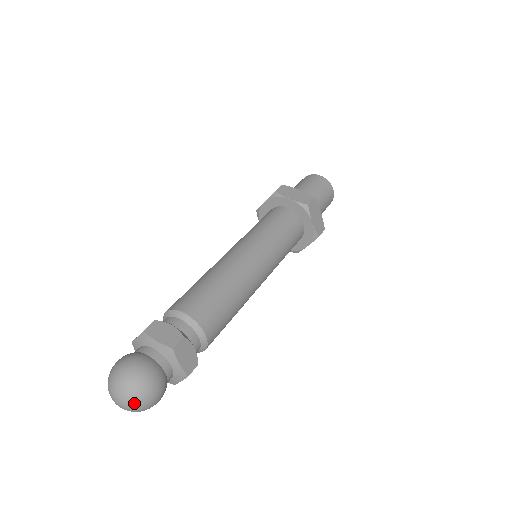
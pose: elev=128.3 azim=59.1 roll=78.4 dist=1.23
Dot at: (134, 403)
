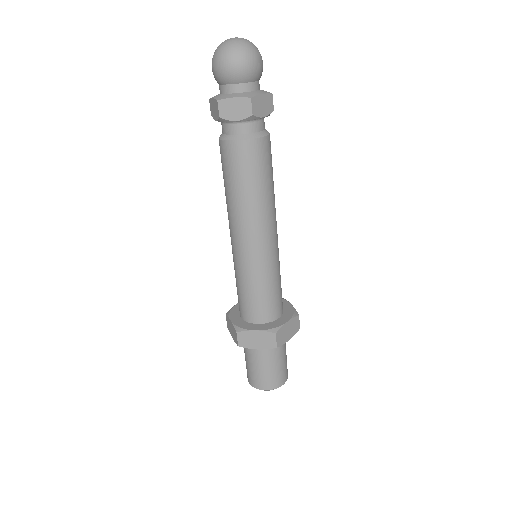
Dot at: occluded
